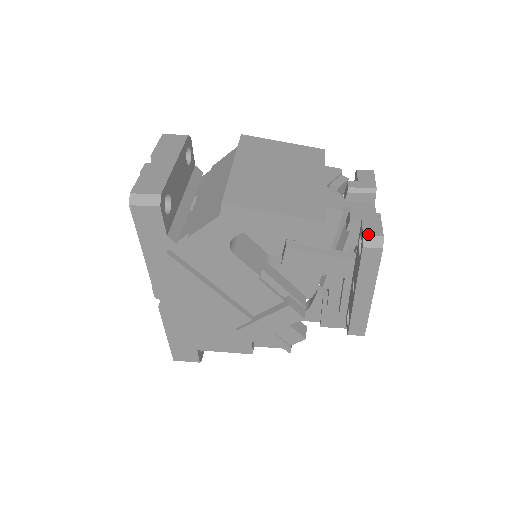
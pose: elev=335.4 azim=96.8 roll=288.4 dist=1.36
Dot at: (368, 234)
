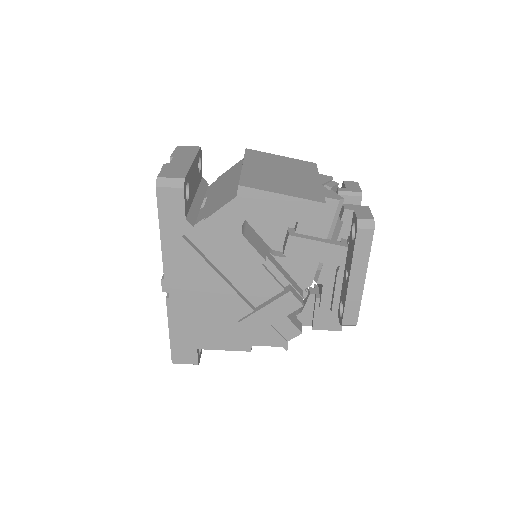
Dot at: (361, 218)
